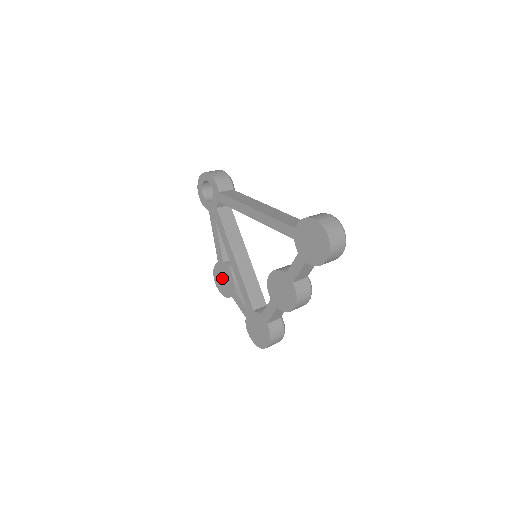
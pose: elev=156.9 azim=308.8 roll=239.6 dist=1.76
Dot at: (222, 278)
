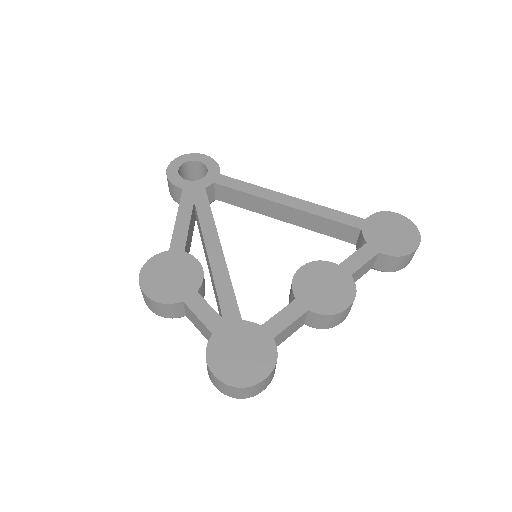
Dot at: (168, 273)
